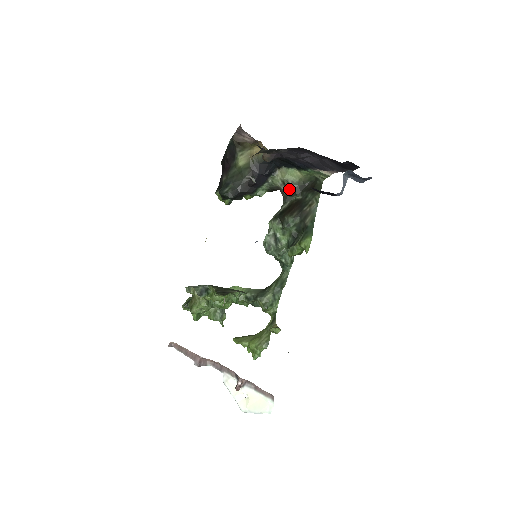
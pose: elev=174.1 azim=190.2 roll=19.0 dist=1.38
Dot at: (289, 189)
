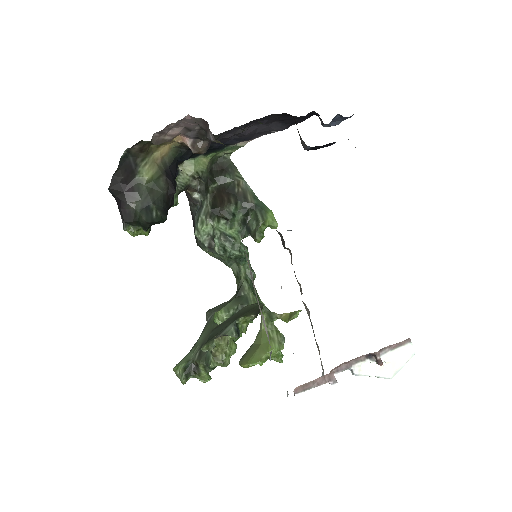
Dot at: occluded
